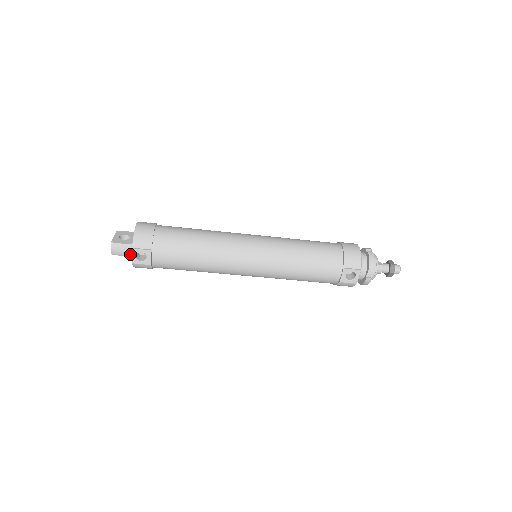
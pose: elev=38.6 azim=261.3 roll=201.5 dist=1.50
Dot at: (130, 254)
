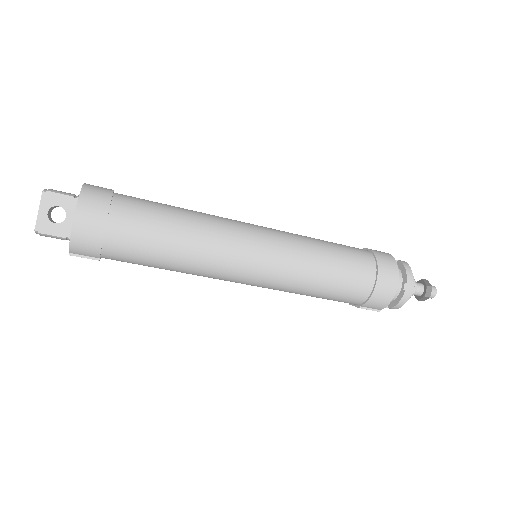
Dot at: occluded
